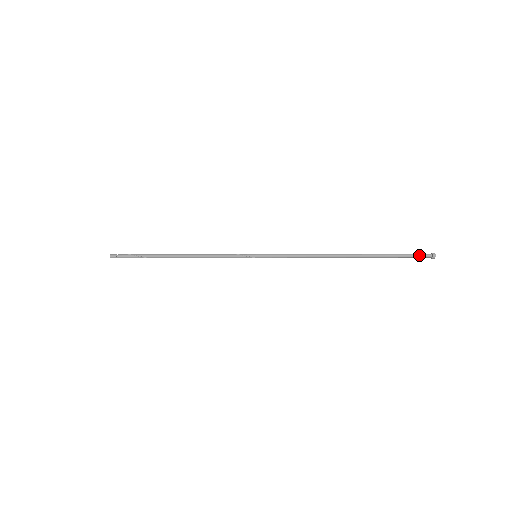
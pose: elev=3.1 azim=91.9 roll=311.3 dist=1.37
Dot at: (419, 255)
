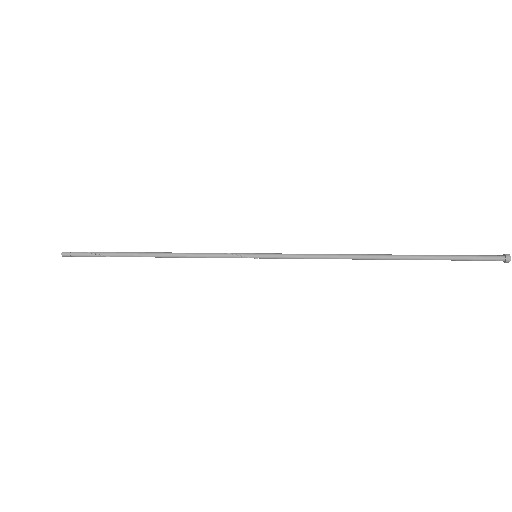
Dot at: (486, 258)
